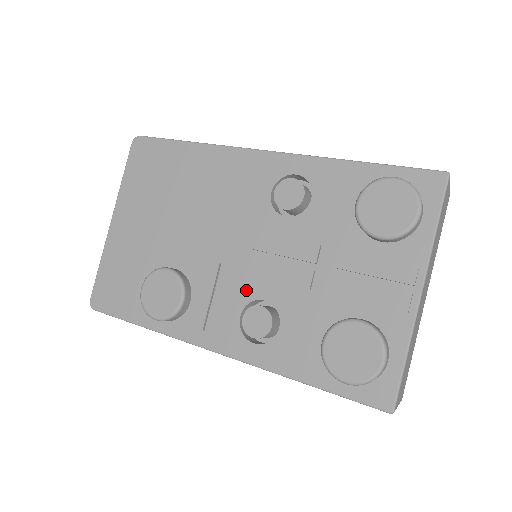
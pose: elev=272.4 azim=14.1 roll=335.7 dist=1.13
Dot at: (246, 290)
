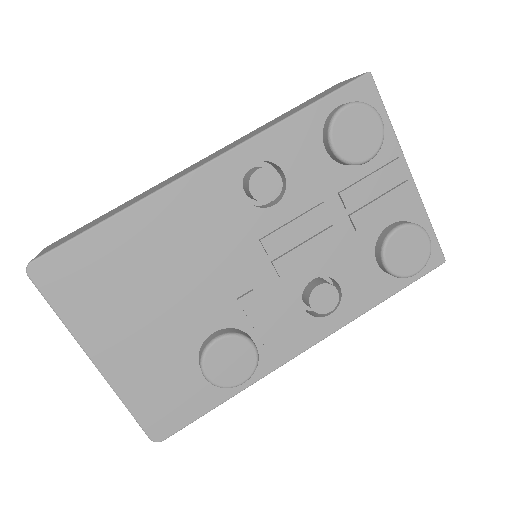
Dot at: (292, 287)
